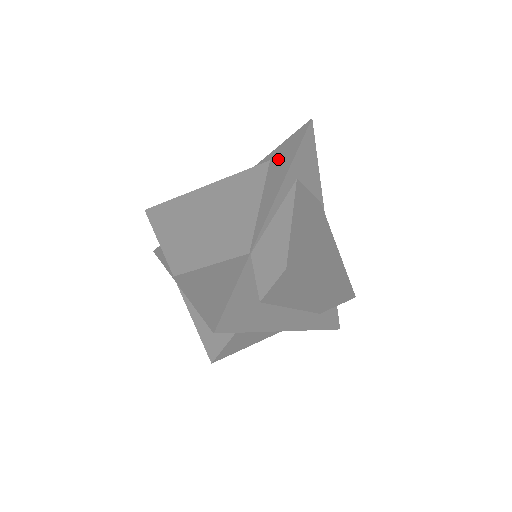
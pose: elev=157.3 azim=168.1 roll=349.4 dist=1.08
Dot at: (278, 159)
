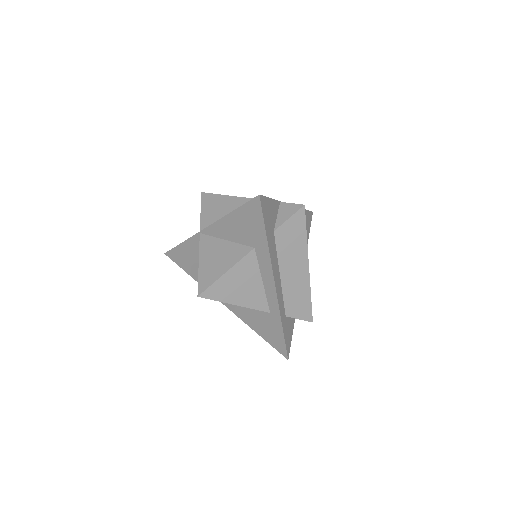
Dot at: occluded
